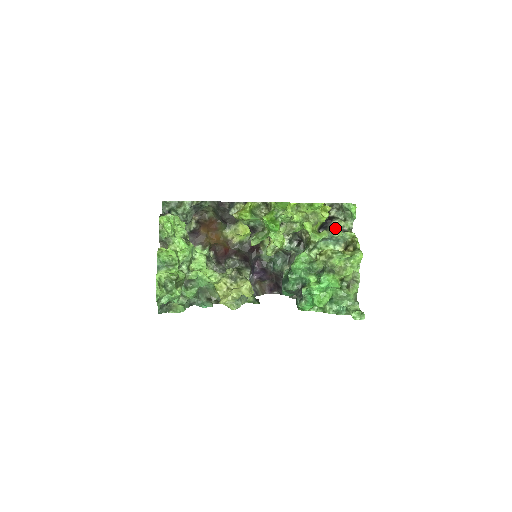
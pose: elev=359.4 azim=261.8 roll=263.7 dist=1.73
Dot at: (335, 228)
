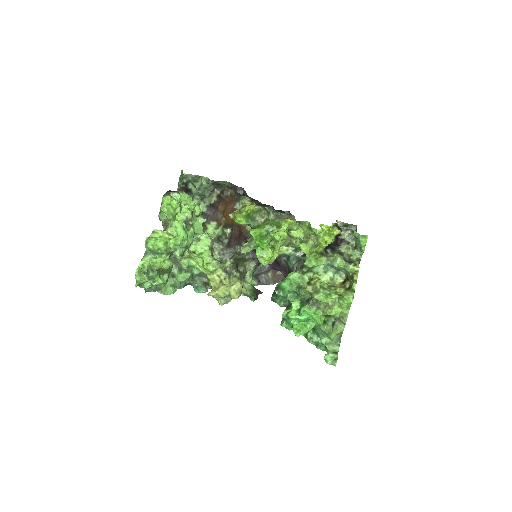
Dot at: (337, 257)
